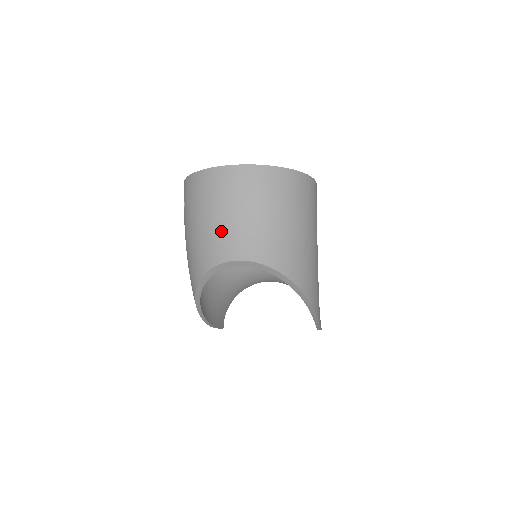
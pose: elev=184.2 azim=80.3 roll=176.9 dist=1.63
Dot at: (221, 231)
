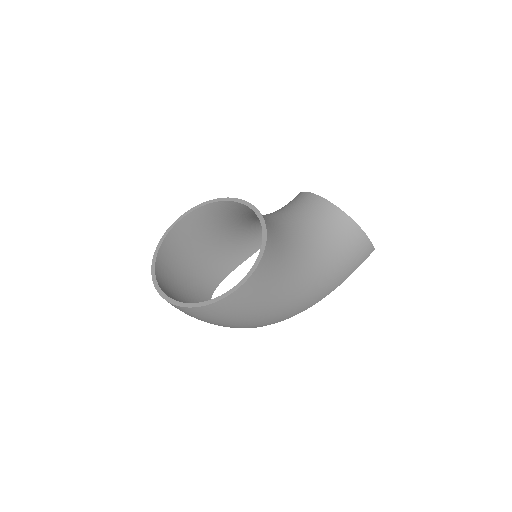
Dot at: occluded
